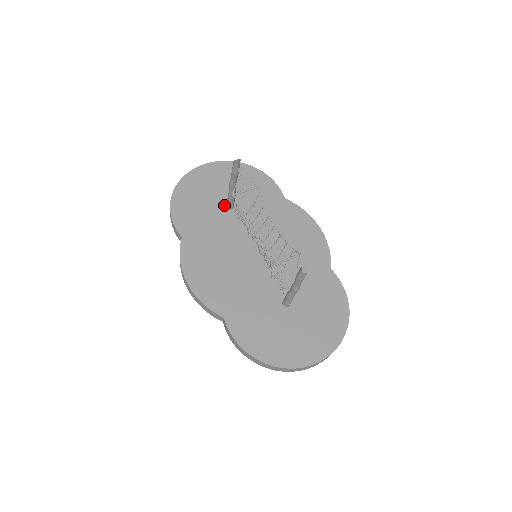
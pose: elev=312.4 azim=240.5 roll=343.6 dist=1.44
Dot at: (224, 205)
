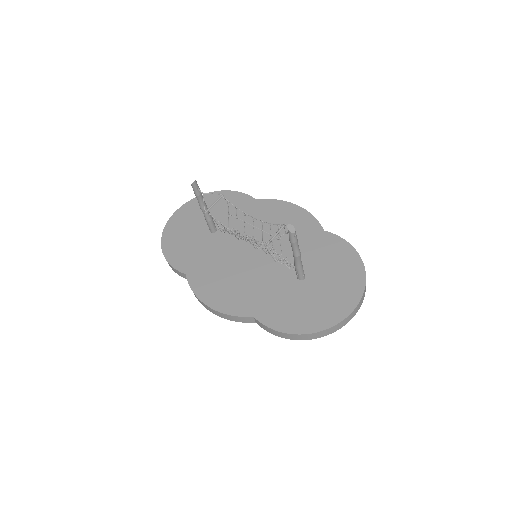
Dot at: (208, 232)
